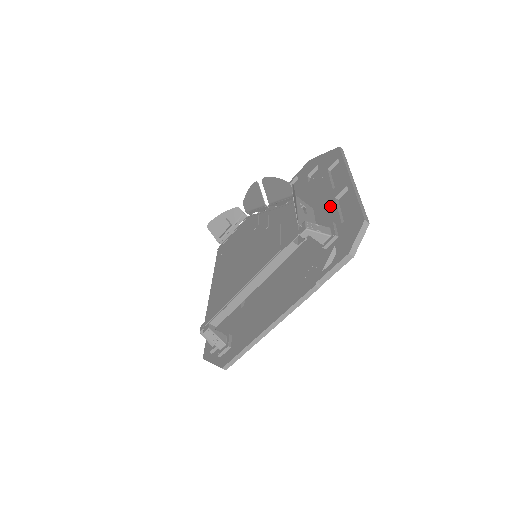
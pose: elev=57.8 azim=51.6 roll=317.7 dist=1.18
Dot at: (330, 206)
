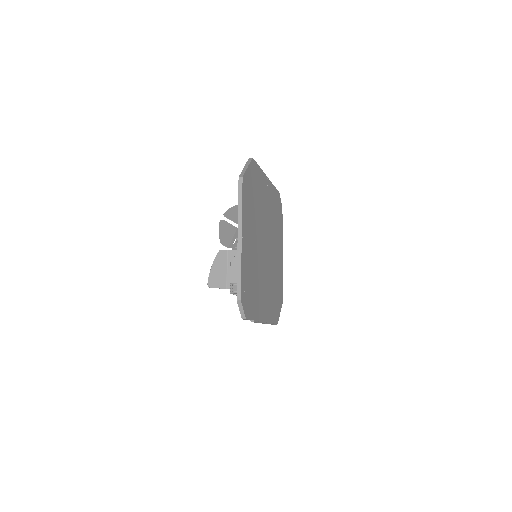
Dot at: occluded
